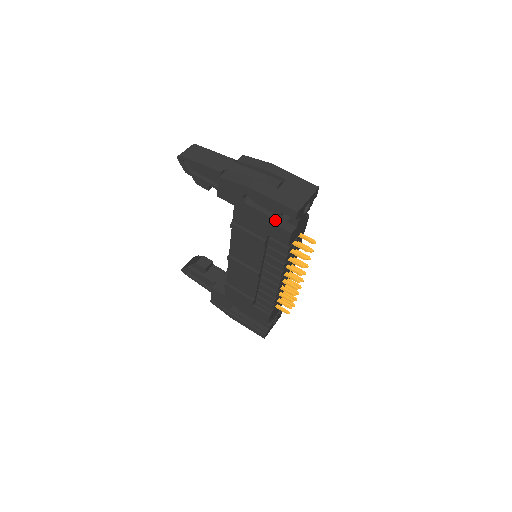
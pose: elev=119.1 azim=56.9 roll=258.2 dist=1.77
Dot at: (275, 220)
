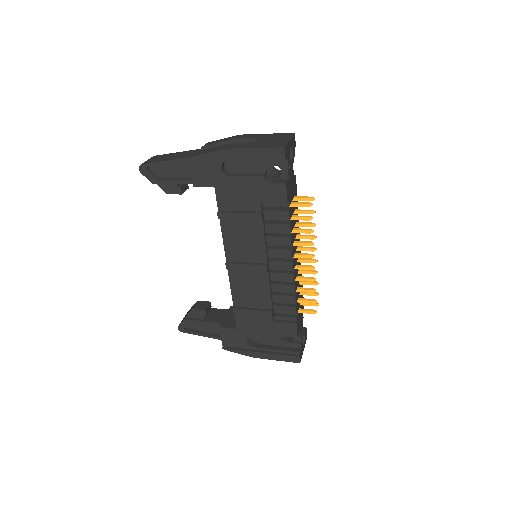
Dot at: (263, 177)
